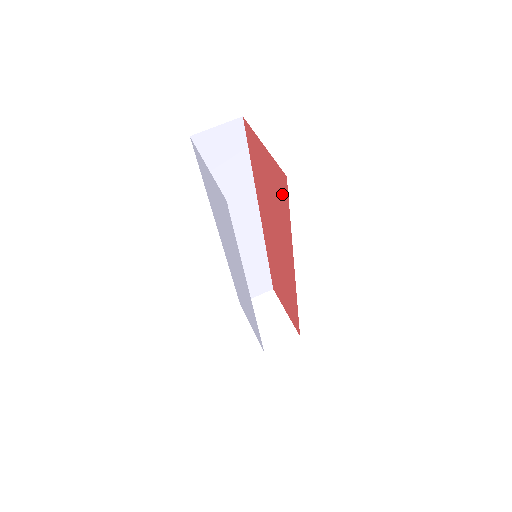
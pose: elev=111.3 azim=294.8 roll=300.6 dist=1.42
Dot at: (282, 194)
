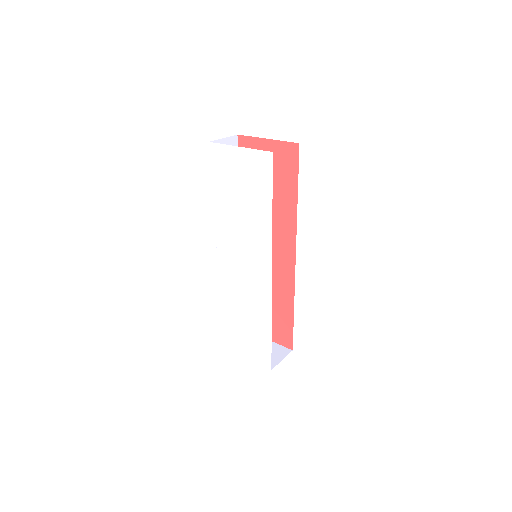
Dot at: (289, 169)
